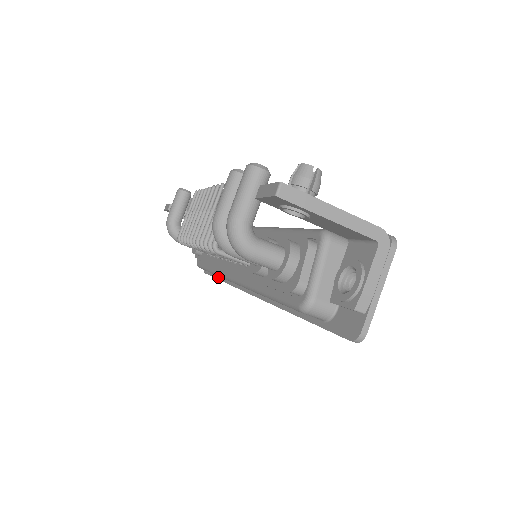
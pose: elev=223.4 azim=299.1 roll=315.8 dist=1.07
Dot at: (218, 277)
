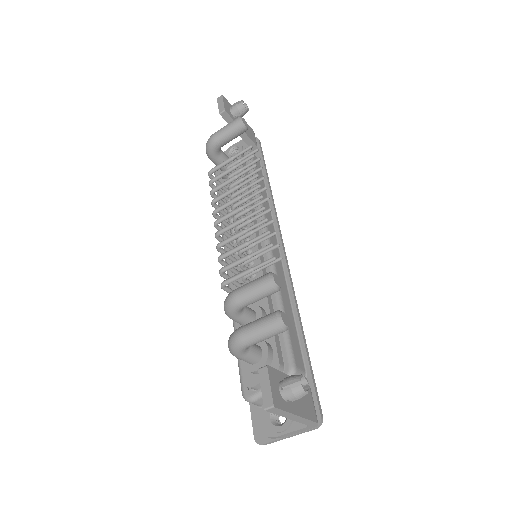
Dot at: occluded
